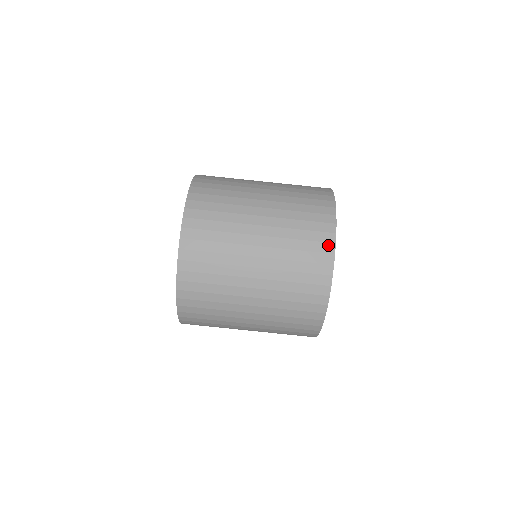
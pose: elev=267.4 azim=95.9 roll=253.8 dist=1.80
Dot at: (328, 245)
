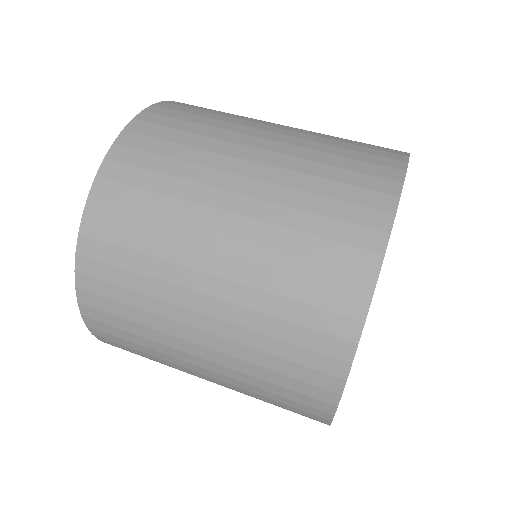
Dot at: (360, 278)
